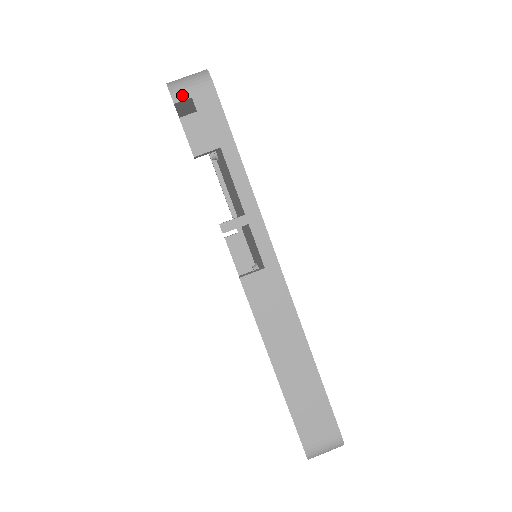
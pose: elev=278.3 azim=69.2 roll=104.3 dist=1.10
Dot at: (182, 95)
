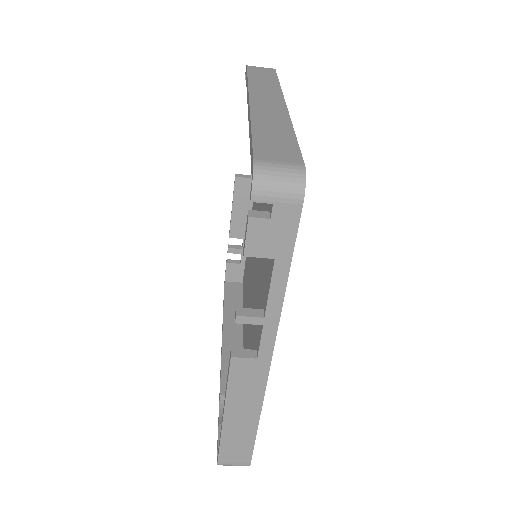
Dot at: (264, 197)
